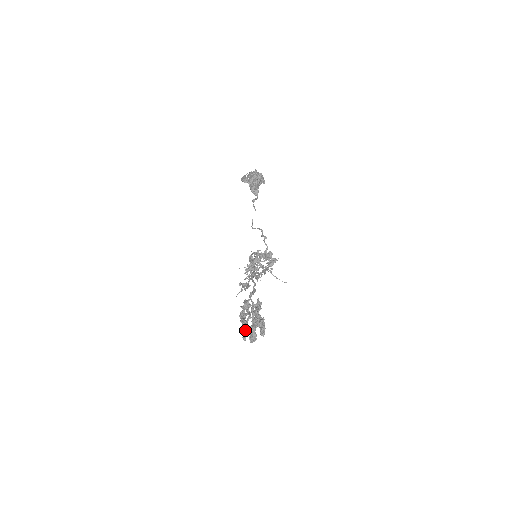
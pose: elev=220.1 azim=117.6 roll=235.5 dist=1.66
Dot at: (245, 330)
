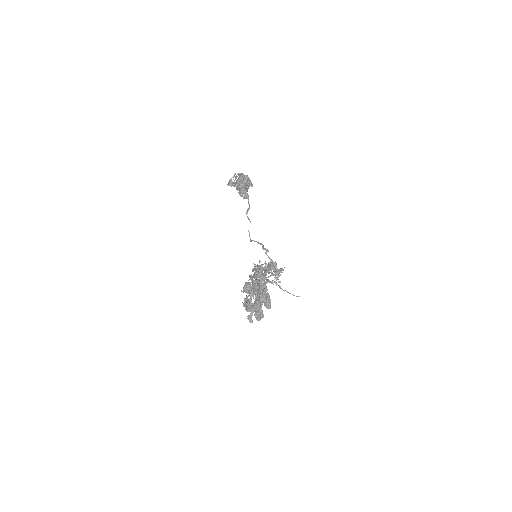
Dot at: (250, 311)
